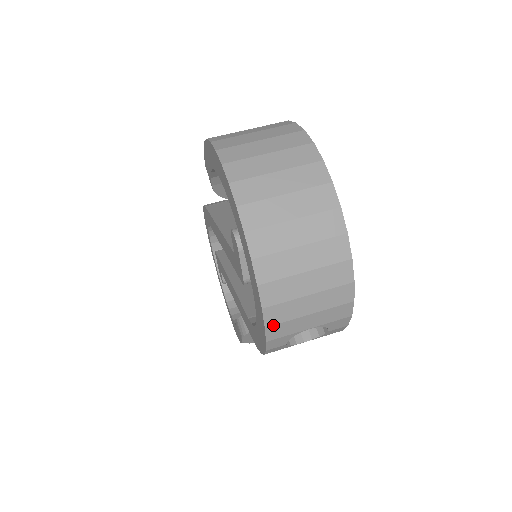
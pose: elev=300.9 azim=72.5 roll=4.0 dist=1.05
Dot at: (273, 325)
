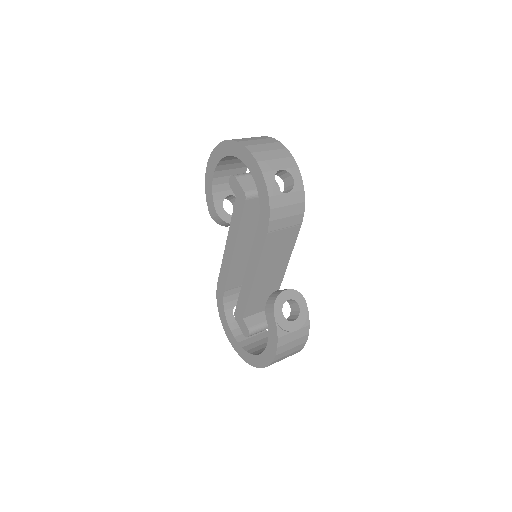
Dot at: (260, 161)
